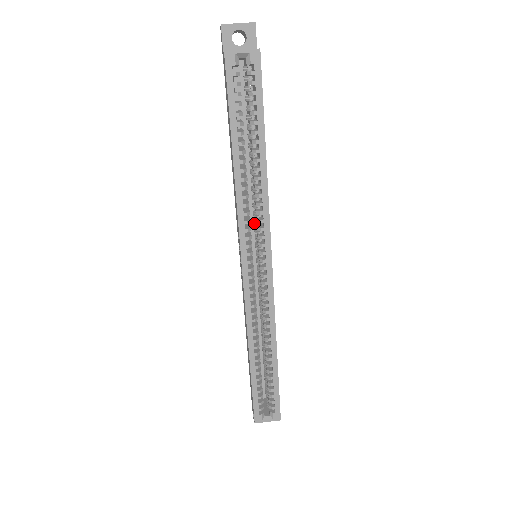
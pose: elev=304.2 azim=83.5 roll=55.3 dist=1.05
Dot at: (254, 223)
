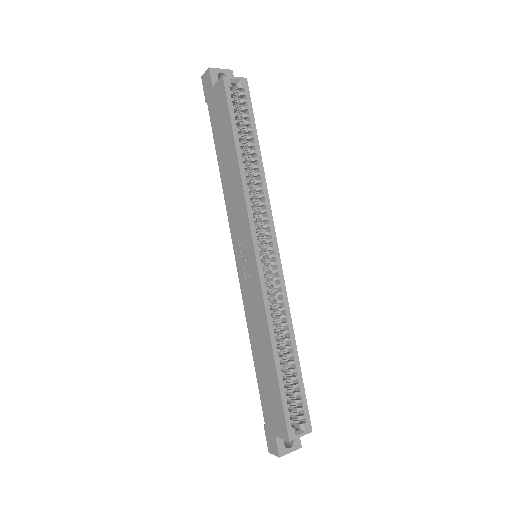
Dot at: occluded
